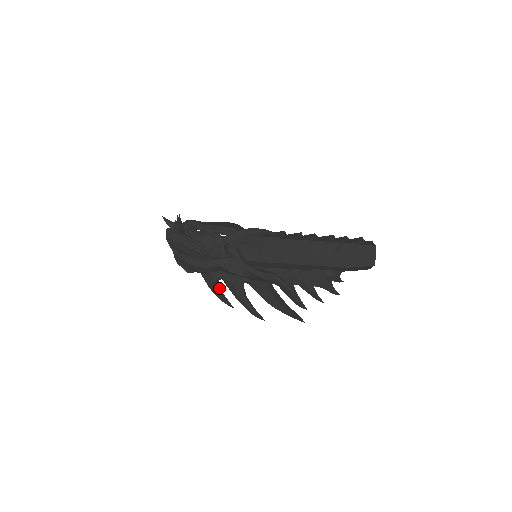
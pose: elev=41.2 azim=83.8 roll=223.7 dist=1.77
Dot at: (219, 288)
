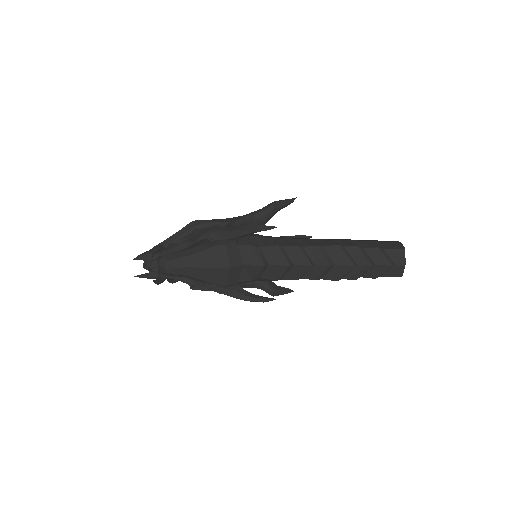
Dot at: occluded
